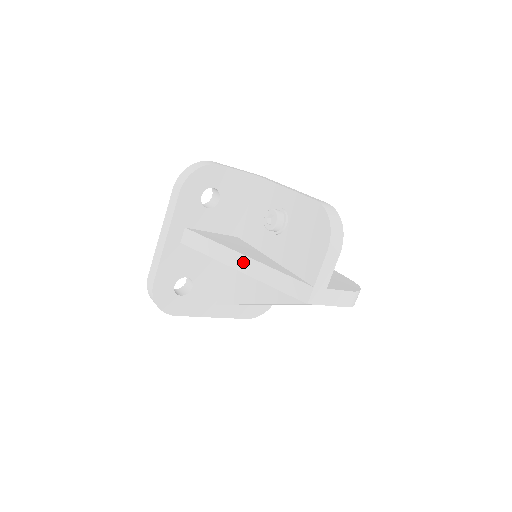
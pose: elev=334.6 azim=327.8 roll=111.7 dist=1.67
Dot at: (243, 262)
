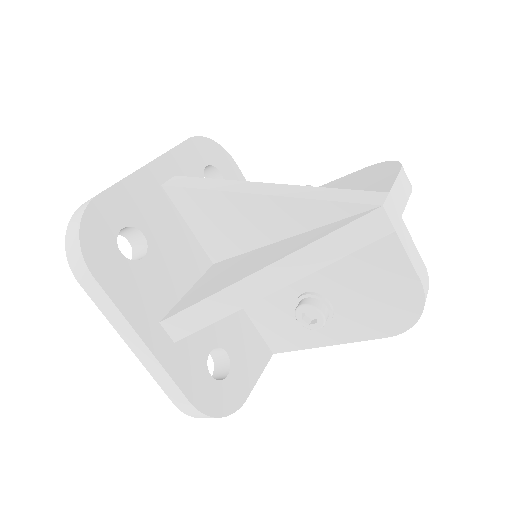
Dot at: (267, 187)
